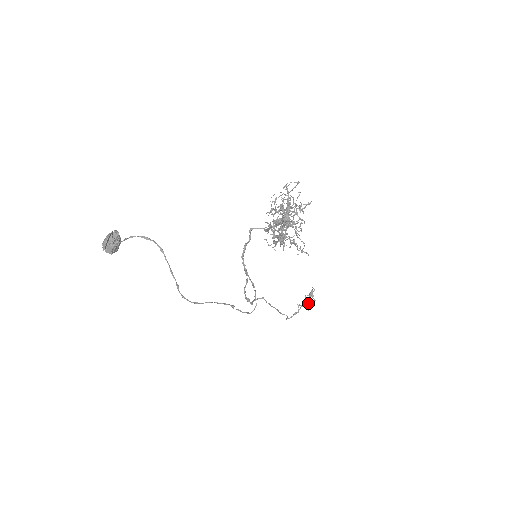
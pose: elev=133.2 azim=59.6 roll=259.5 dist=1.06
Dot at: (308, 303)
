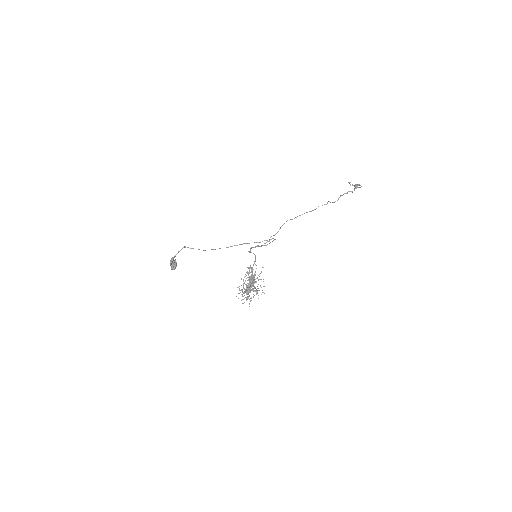
Dot at: occluded
